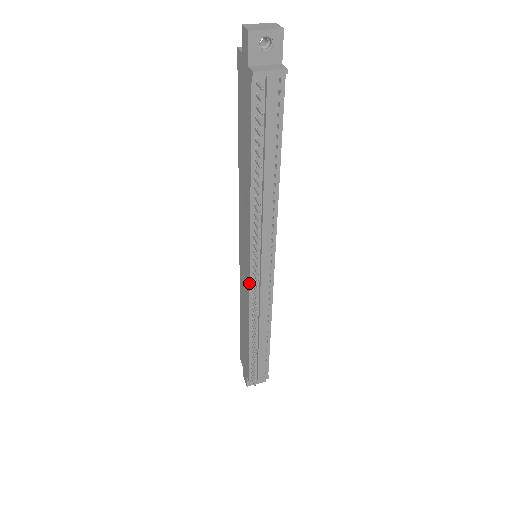
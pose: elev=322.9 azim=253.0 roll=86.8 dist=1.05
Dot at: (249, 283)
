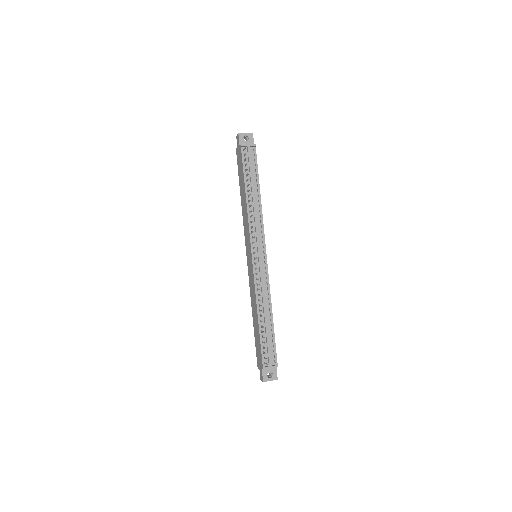
Dot at: (253, 267)
